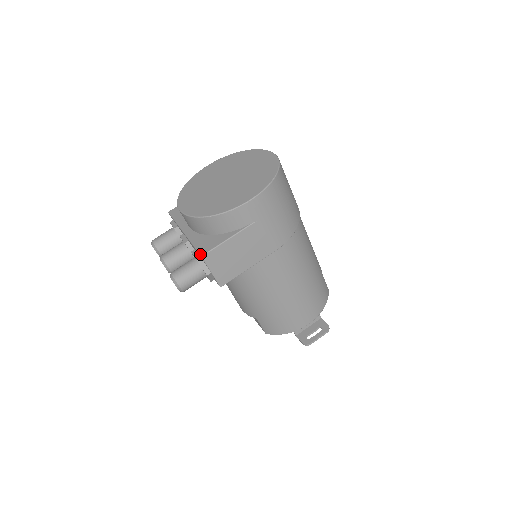
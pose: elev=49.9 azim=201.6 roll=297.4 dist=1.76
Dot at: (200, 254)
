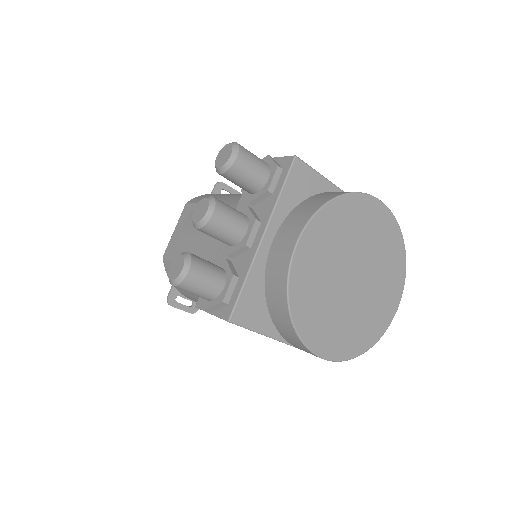
Dot at: (232, 317)
